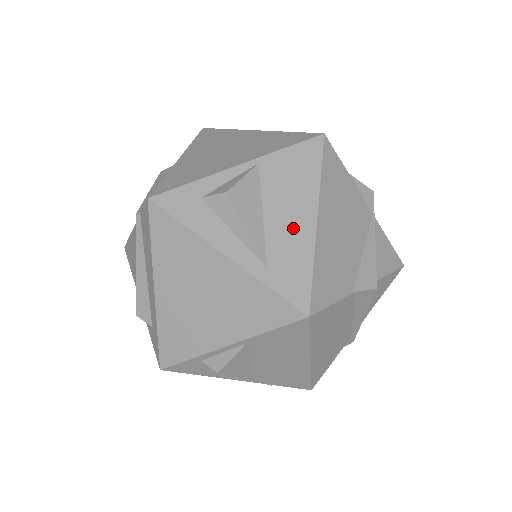
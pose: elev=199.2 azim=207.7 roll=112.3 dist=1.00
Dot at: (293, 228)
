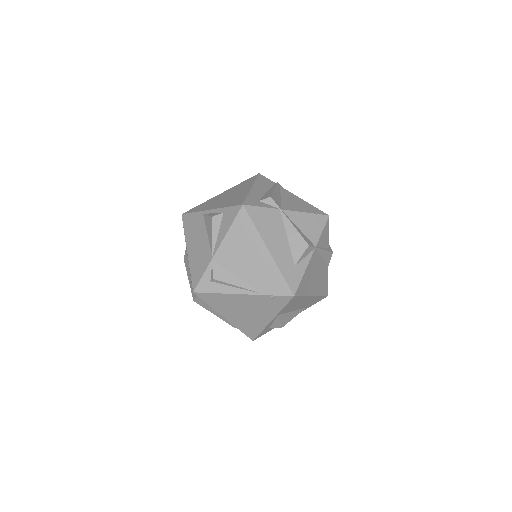
Dot at: (306, 303)
